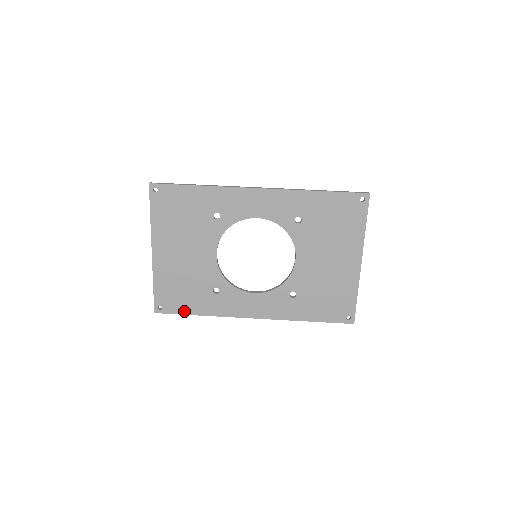
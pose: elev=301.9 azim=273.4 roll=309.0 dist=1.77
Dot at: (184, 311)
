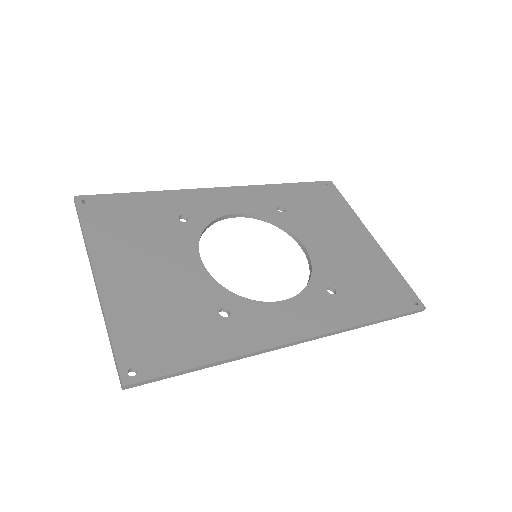
Dot at: (182, 363)
